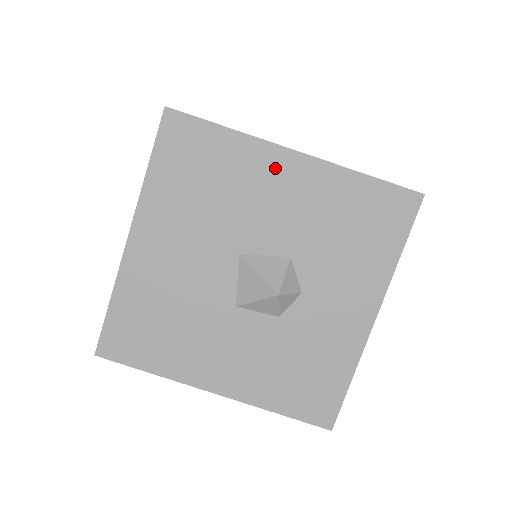
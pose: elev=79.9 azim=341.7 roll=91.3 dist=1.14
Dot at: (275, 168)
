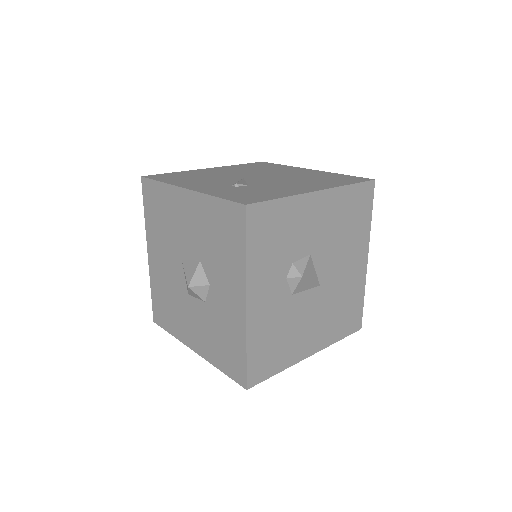
Dot at: (181, 202)
